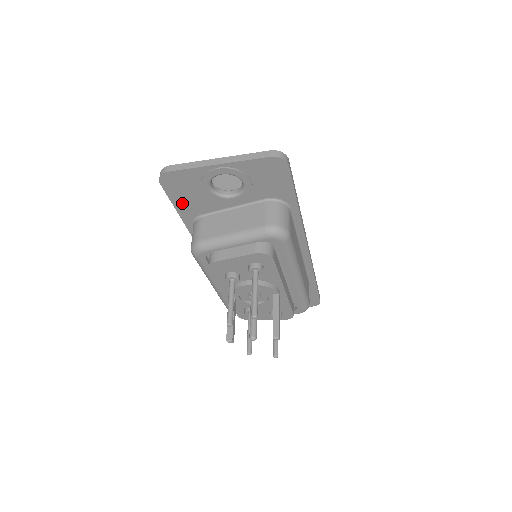
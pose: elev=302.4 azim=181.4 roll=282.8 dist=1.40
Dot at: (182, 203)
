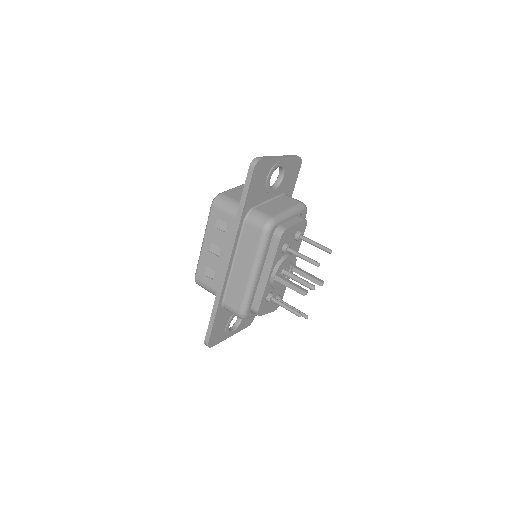
Dot at: (252, 192)
